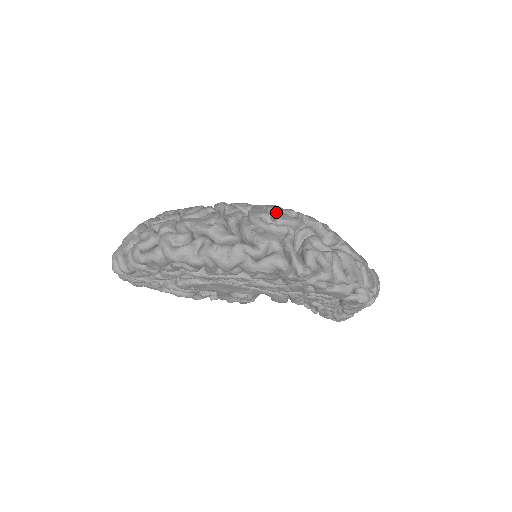
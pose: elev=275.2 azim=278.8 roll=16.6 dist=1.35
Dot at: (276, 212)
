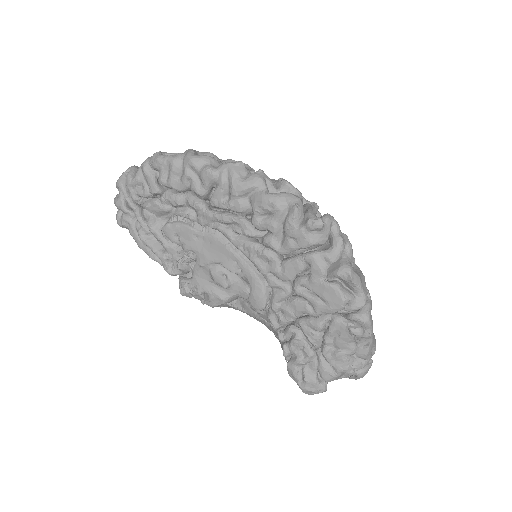
Dot at: occluded
